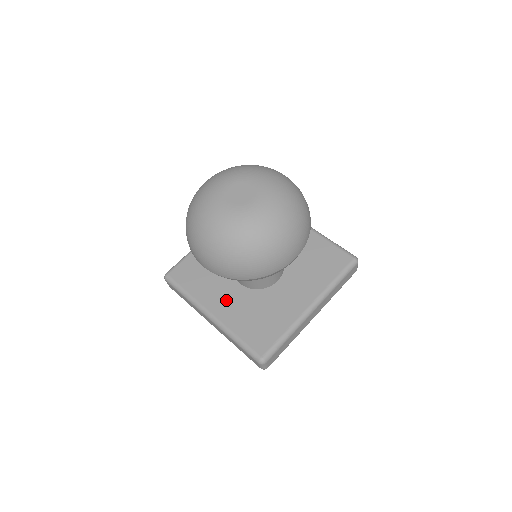
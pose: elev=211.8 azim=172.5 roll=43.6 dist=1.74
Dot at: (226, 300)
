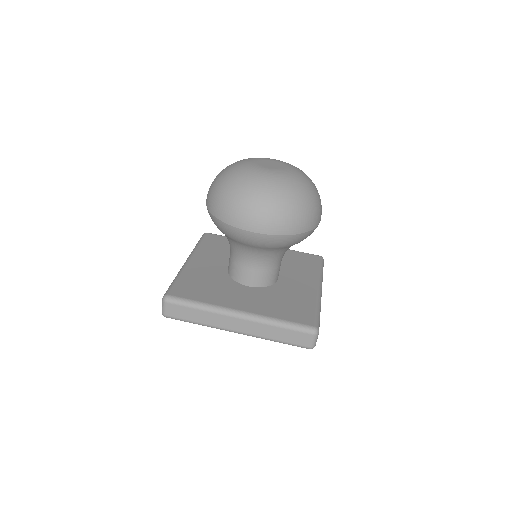
Dot at: (246, 299)
